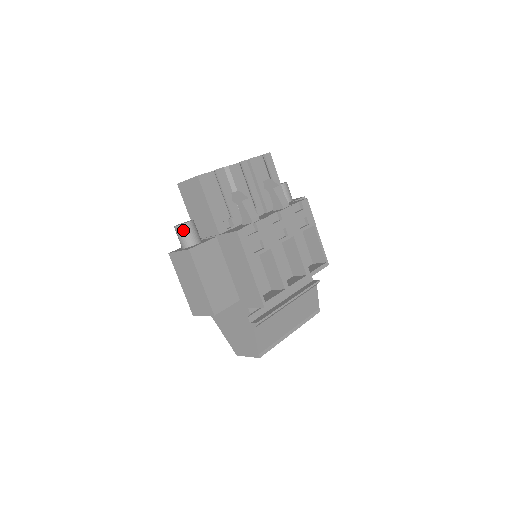
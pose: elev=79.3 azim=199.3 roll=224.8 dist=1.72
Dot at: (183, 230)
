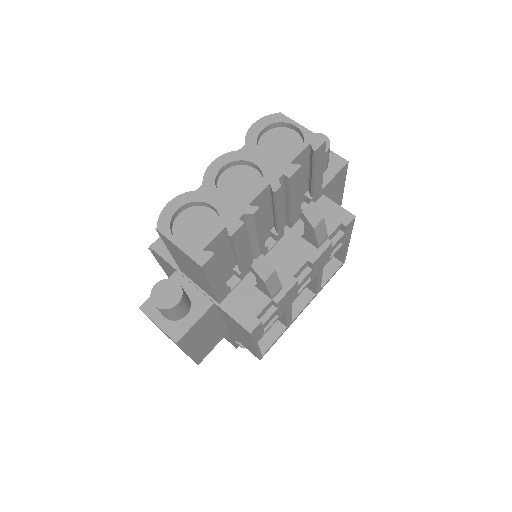
Dot at: (167, 312)
